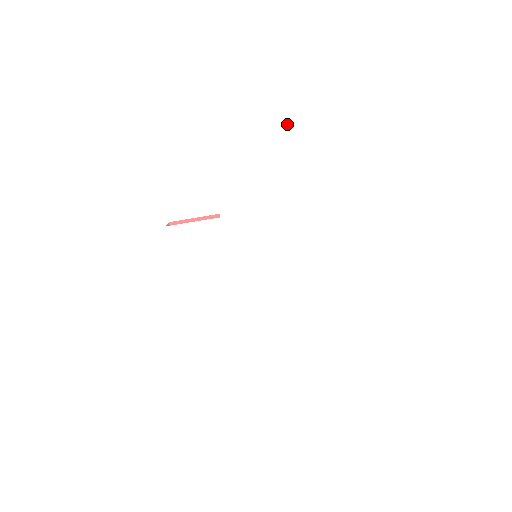
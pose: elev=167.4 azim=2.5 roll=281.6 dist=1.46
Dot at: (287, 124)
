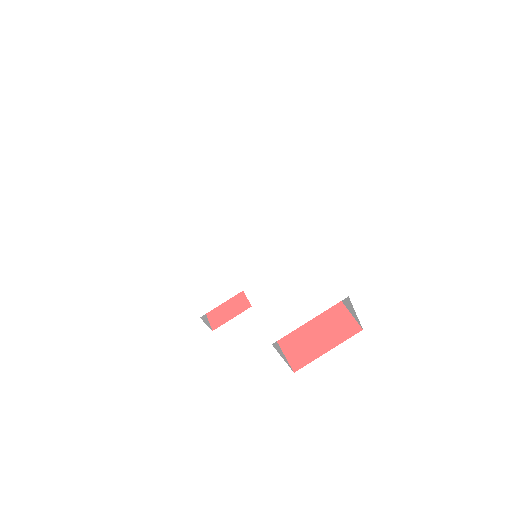
Dot at: (243, 170)
